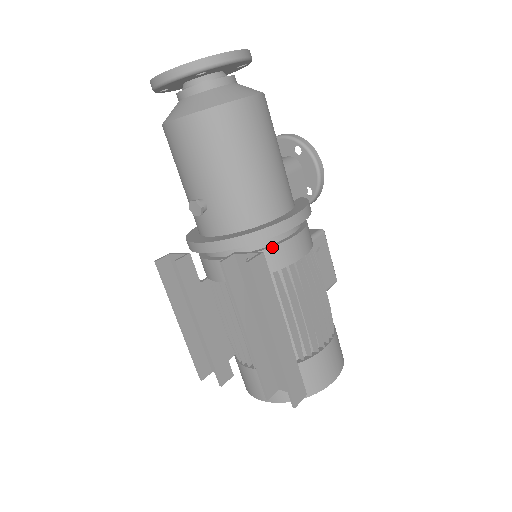
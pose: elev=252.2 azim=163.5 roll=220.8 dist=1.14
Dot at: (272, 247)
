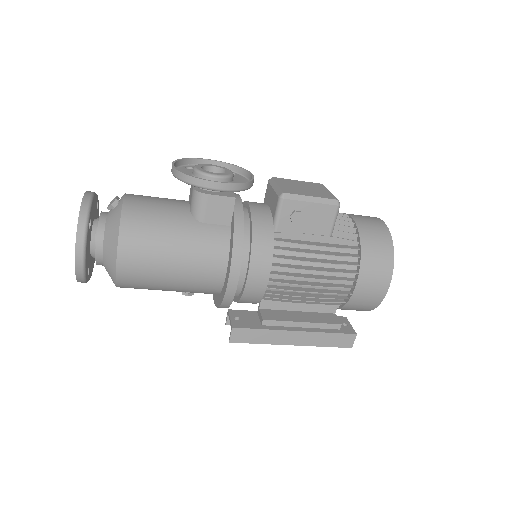
Dot at: (242, 296)
